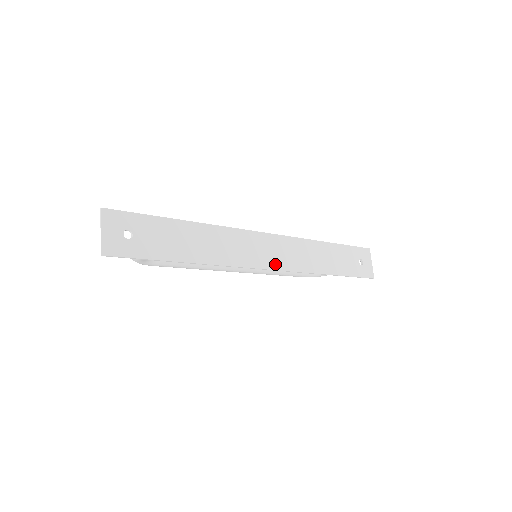
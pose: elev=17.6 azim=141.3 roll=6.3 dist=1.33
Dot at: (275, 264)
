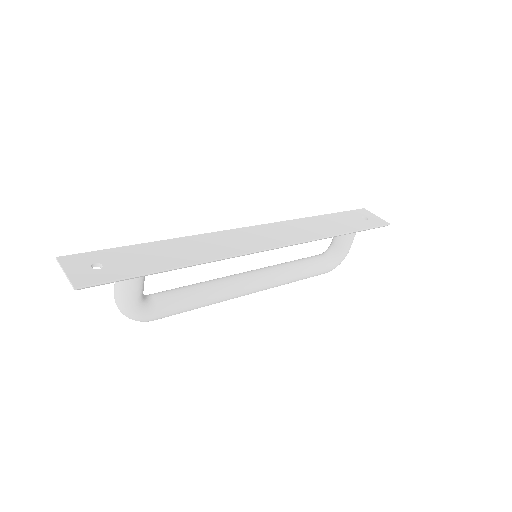
Dot at: (275, 243)
